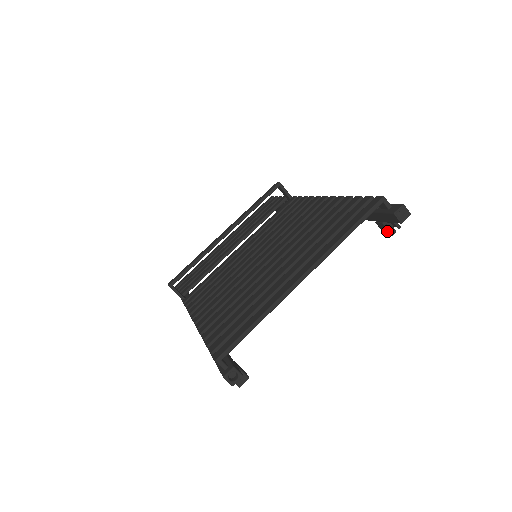
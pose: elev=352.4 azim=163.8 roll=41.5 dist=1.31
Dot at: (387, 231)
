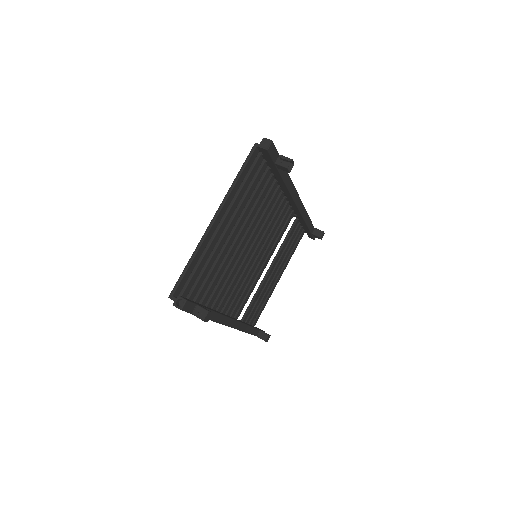
Dot at: (283, 167)
